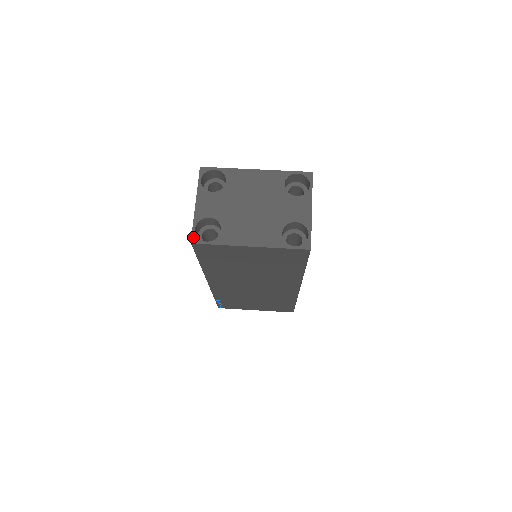
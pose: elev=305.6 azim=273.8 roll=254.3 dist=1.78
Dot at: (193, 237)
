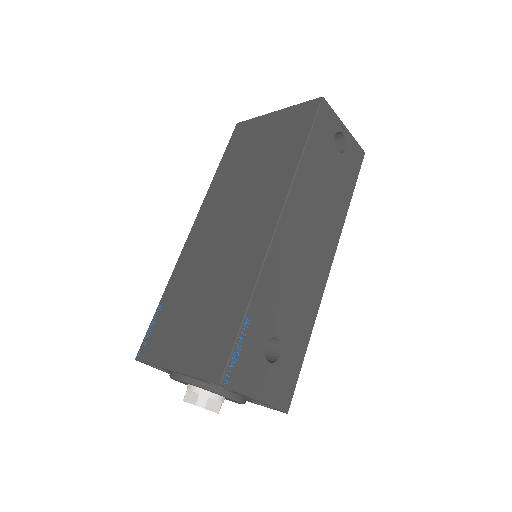
Dot at: occluded
